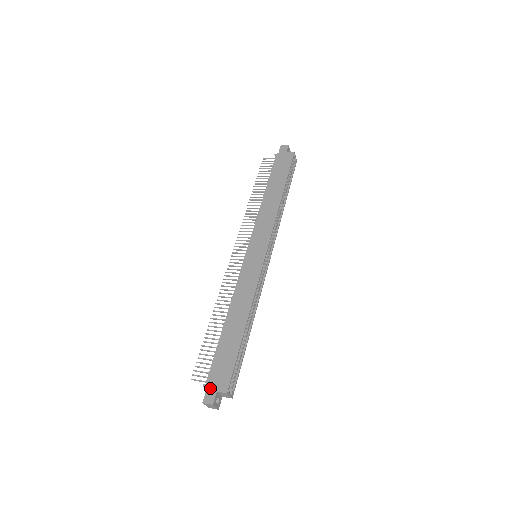
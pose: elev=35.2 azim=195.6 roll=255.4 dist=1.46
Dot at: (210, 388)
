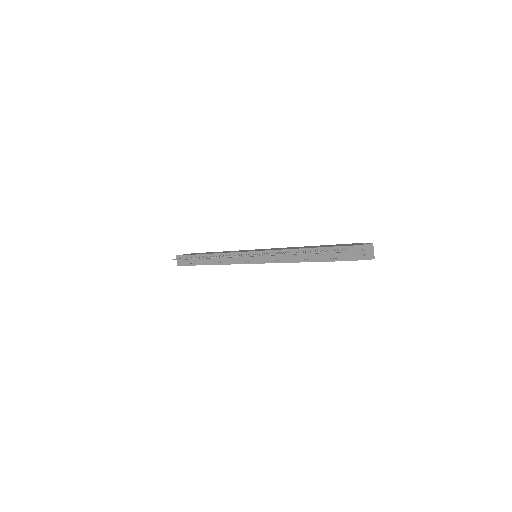
Dot at: (357, 244)
